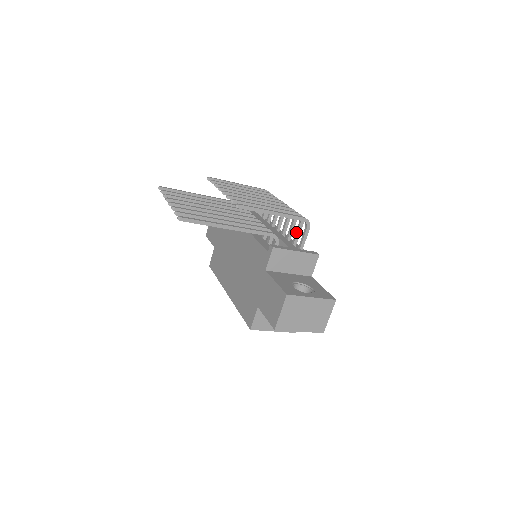
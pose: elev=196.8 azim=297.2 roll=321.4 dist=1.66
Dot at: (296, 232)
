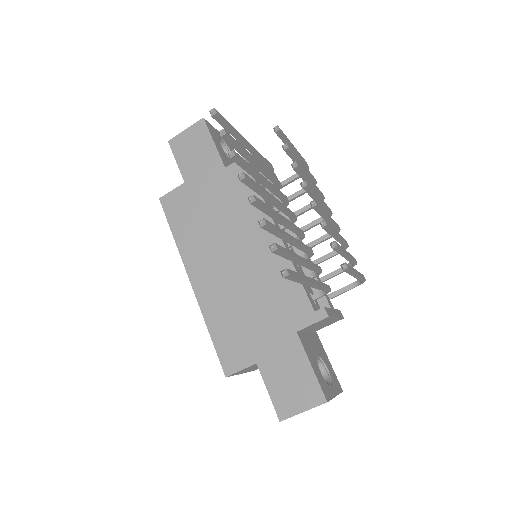
Dot at: (333, 273)
